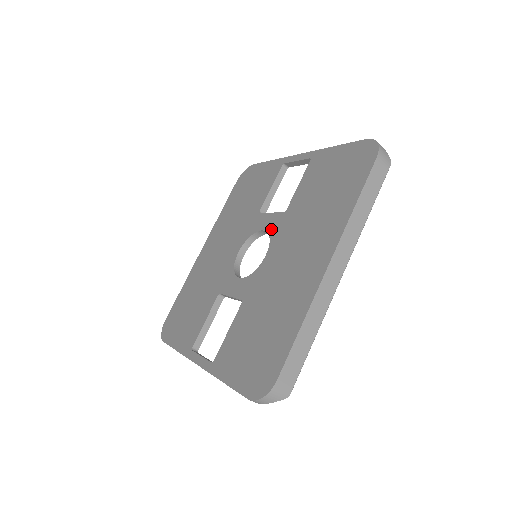
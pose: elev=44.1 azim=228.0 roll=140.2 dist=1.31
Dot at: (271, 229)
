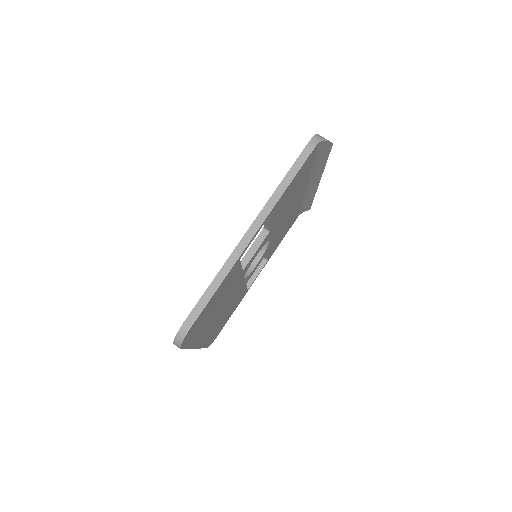
Dot at: occluded
